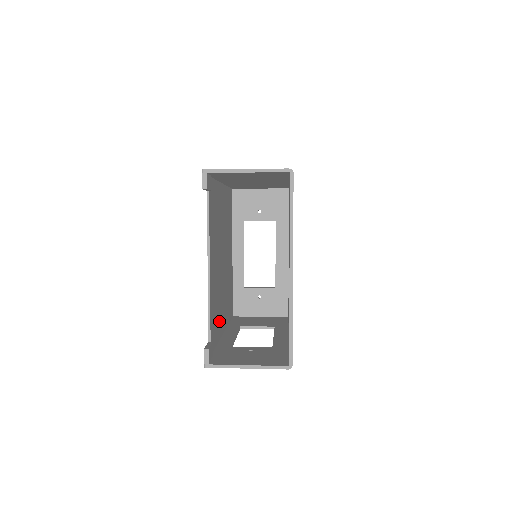
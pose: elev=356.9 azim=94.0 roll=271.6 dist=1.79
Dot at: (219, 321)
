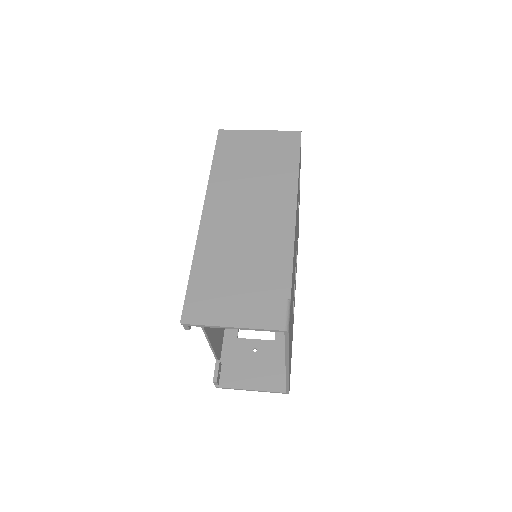
Dot at: occluded
